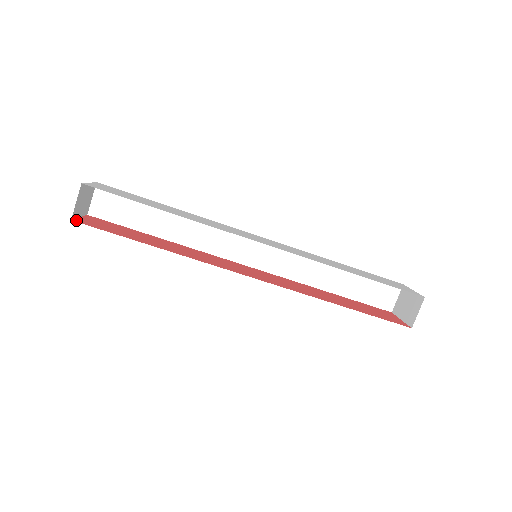
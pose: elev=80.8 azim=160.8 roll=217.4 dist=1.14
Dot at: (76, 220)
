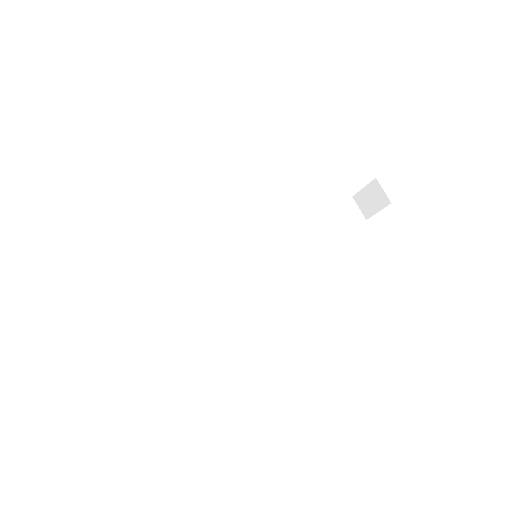
Dot at: occluded
